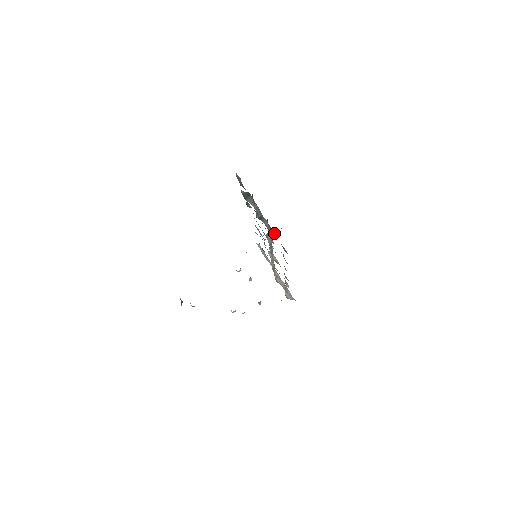
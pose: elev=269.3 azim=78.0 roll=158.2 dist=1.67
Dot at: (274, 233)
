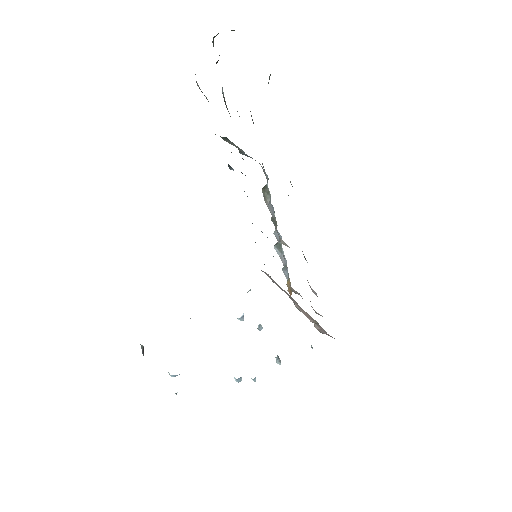
Dot at: occluded
